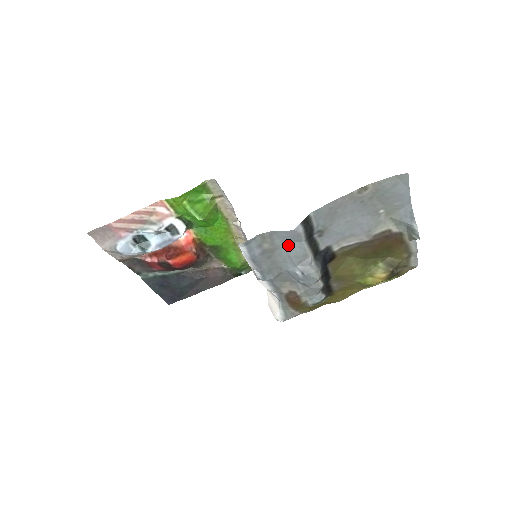
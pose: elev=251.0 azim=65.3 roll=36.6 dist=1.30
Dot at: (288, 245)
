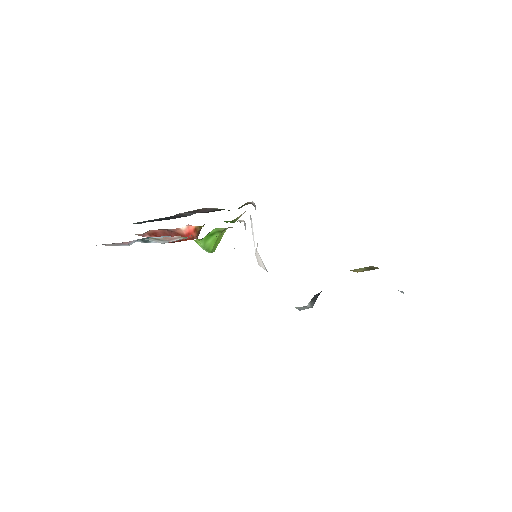
Dot at: occluded
